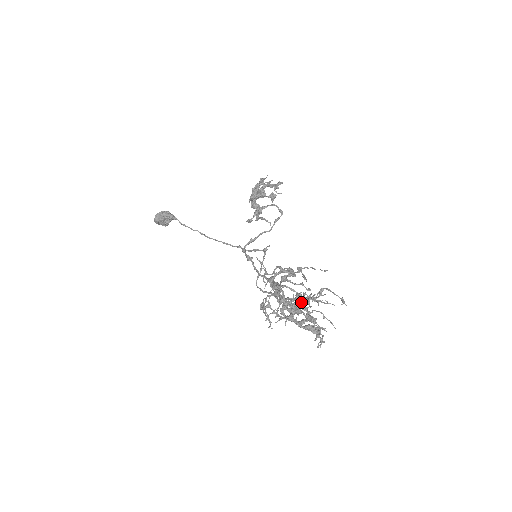
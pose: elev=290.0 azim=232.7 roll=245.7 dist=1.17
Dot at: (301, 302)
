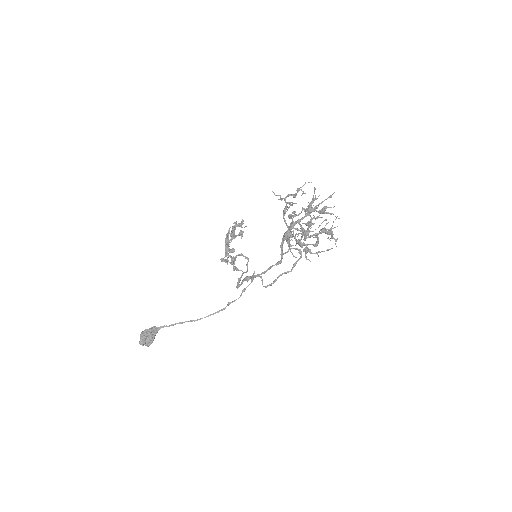
Dot at: (311, 207)
